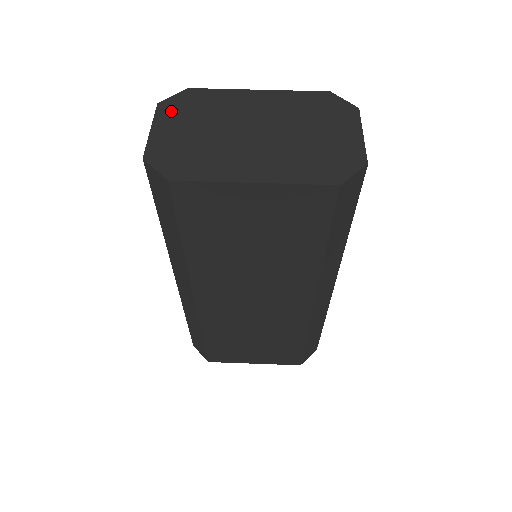
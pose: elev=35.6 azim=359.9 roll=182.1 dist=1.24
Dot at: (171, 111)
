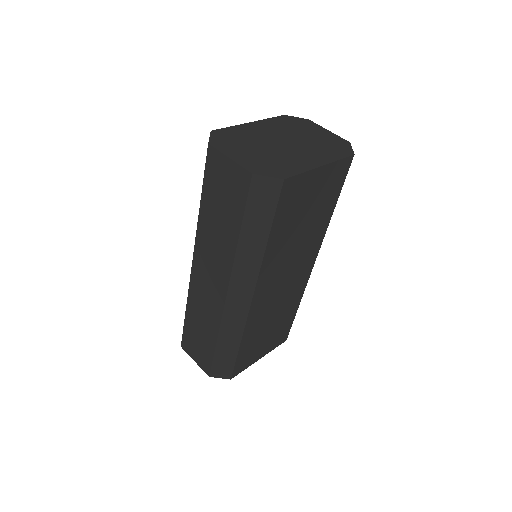
Dot at: (224, 145)
